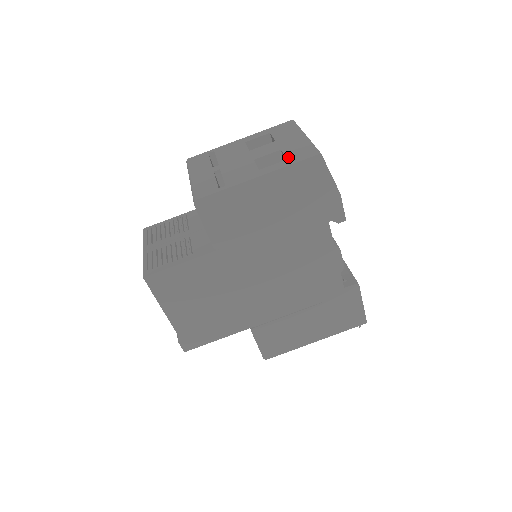
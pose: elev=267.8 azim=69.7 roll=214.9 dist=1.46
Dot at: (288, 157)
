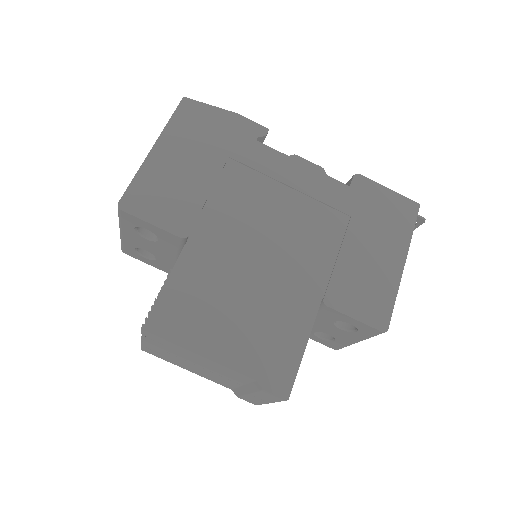
Dot at: occluded
